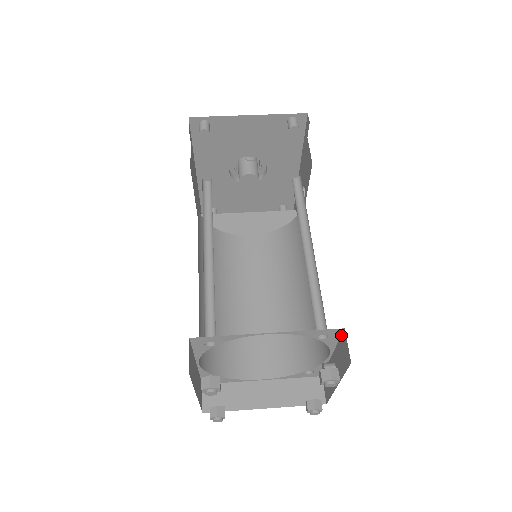
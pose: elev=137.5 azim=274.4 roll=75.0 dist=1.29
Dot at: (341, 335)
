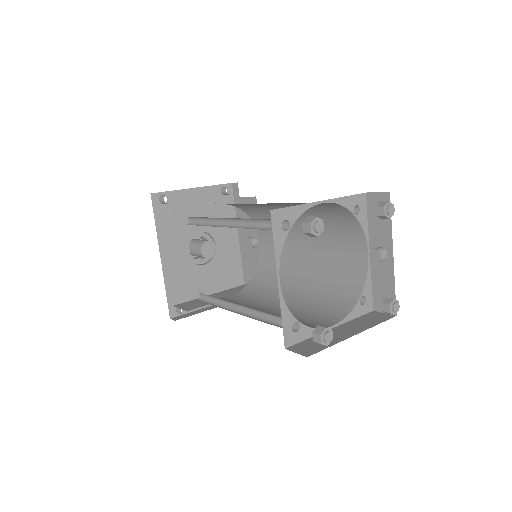
Dot at: (366, 206)
